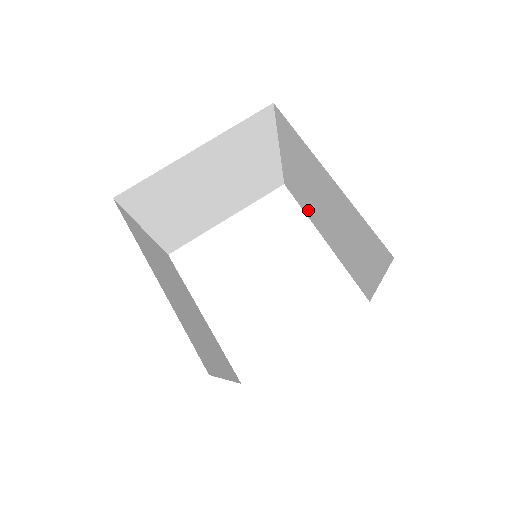
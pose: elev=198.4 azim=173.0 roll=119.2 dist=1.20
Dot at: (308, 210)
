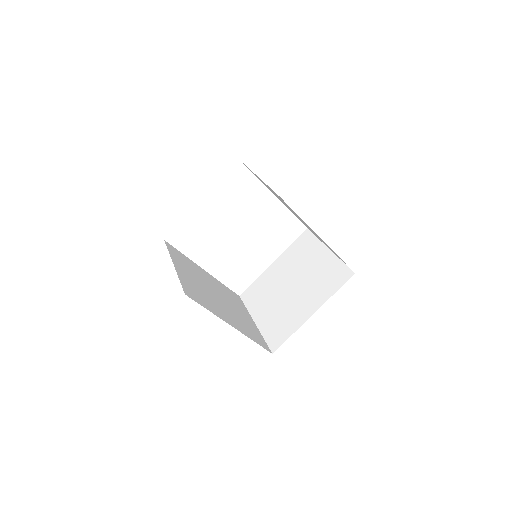
Dot at: occluded
